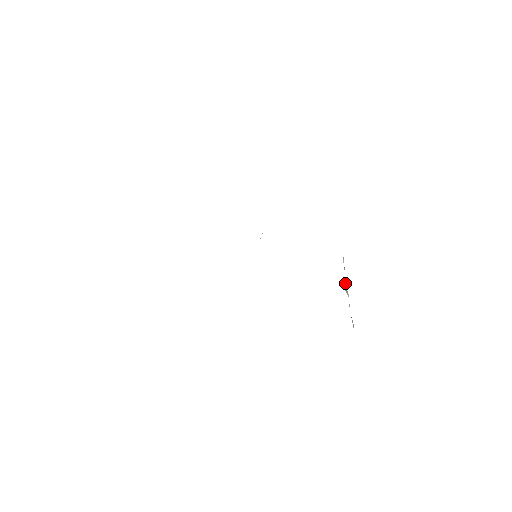
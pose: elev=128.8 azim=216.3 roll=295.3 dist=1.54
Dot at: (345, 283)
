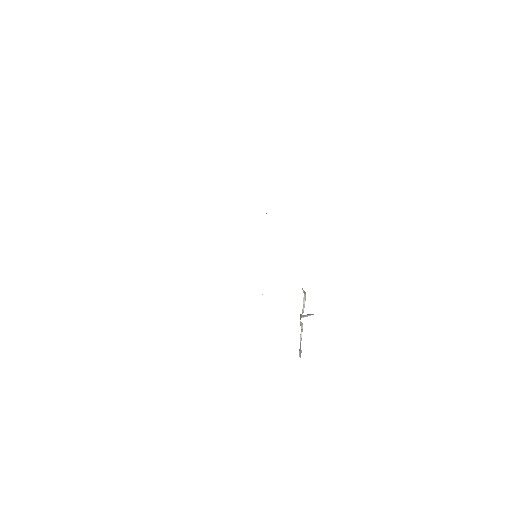
Dot at: (304, 316)
